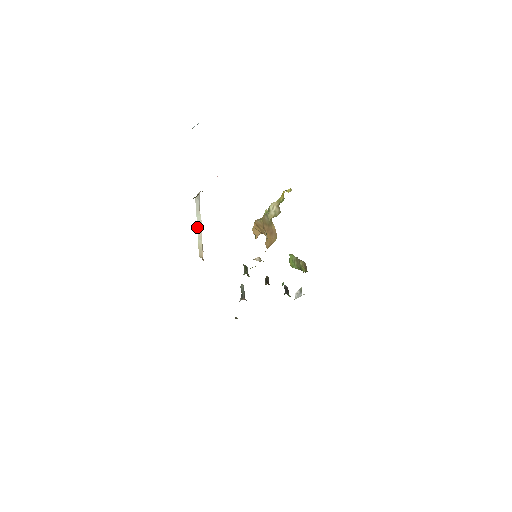
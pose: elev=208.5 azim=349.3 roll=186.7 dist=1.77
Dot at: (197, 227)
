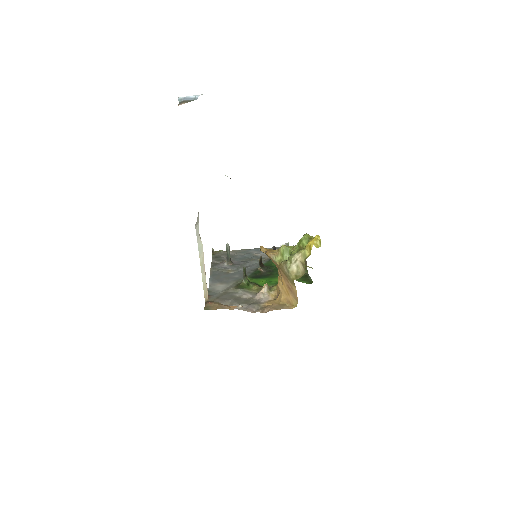
Dot at: (200, 264)
